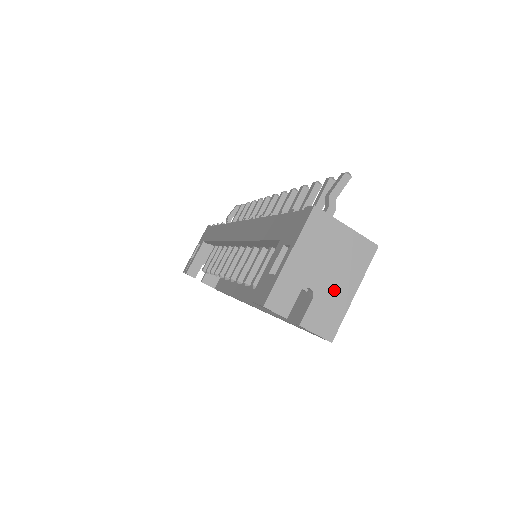
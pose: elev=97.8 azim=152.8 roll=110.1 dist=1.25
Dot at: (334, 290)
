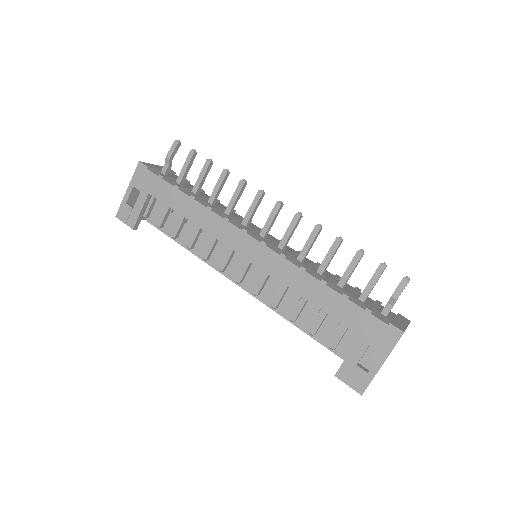
Dot at: occluded
